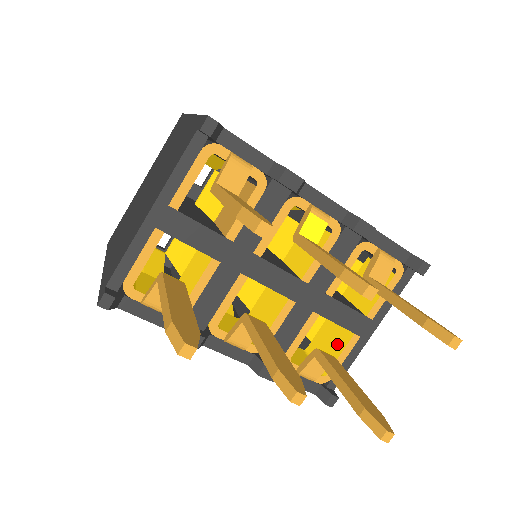
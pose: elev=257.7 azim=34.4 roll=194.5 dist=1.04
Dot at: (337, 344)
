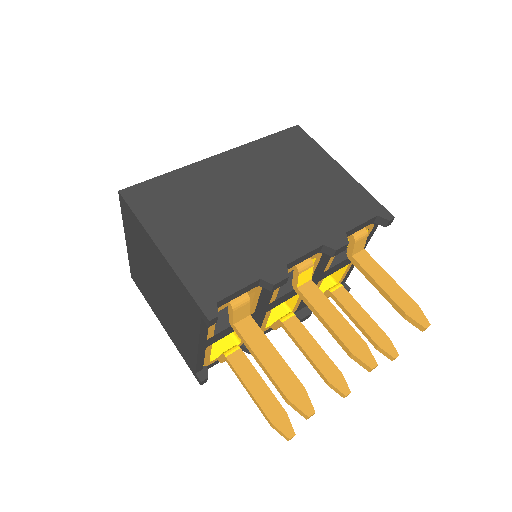
Dot at: occluded
